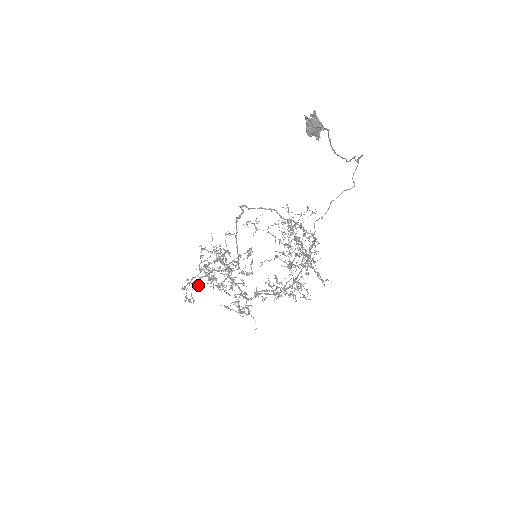
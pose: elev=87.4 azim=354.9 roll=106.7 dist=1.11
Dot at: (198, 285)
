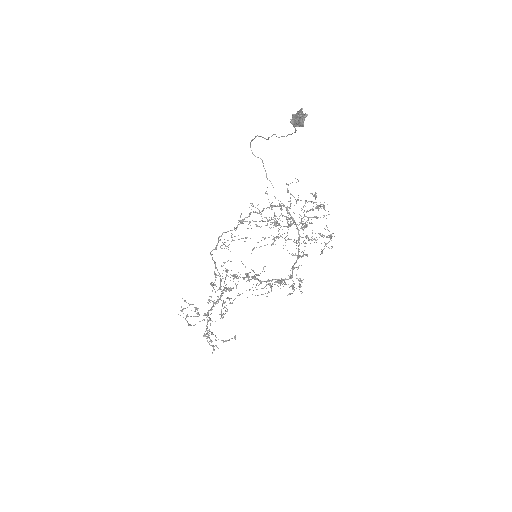
Dot at: (209, 333)
